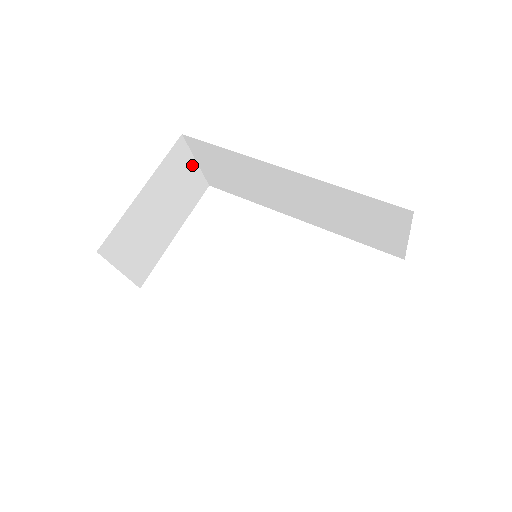
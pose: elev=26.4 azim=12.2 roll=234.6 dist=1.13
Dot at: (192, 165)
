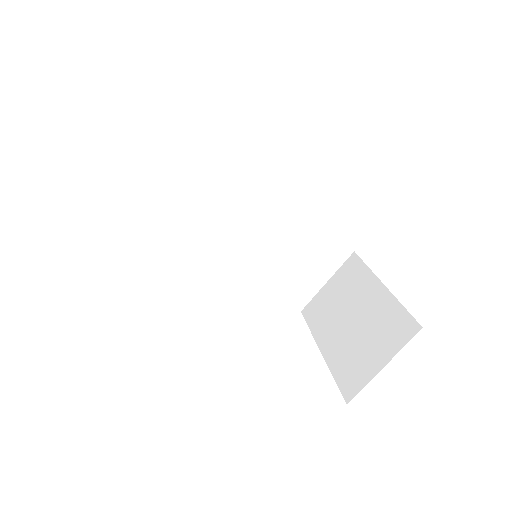
Dot at: (140, 153)
